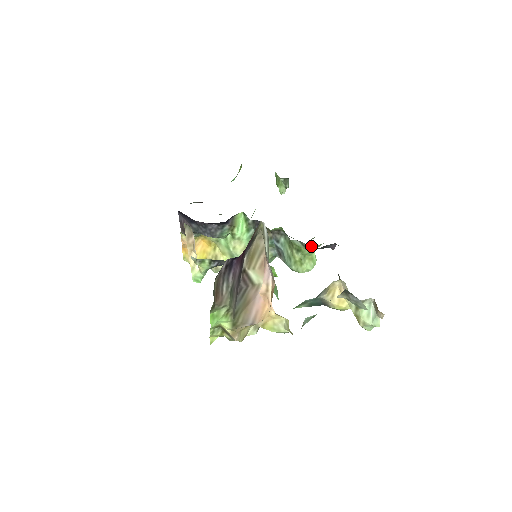
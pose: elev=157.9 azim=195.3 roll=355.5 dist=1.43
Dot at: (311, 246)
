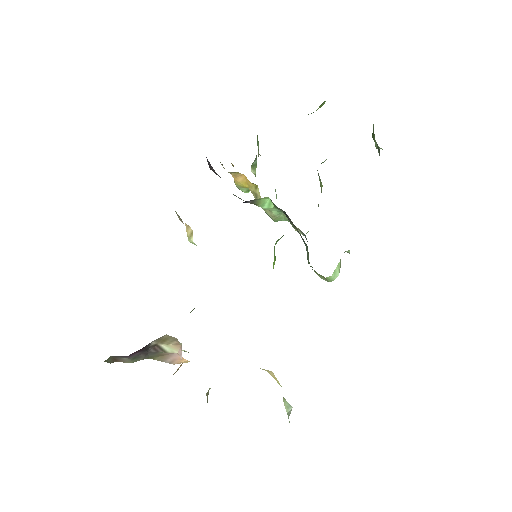
Dot at: occluded
